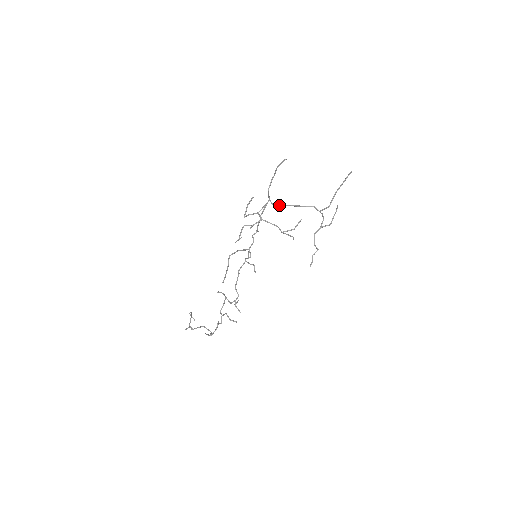
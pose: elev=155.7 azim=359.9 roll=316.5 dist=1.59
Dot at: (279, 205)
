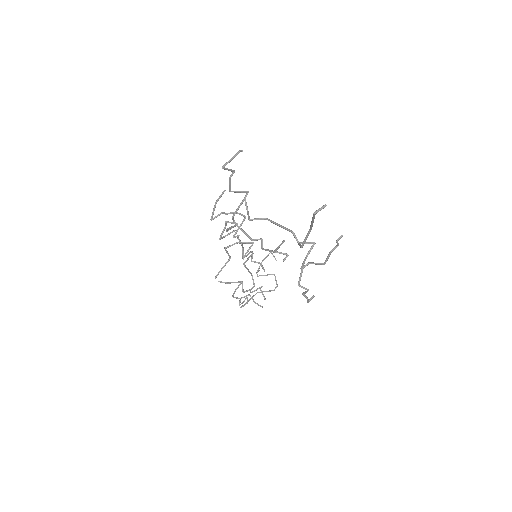
Dot at: occluded
